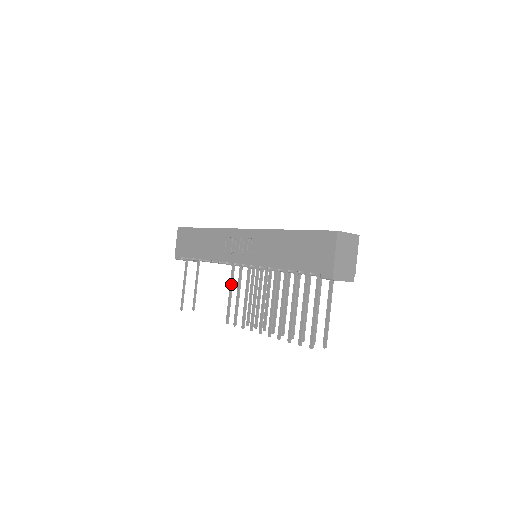
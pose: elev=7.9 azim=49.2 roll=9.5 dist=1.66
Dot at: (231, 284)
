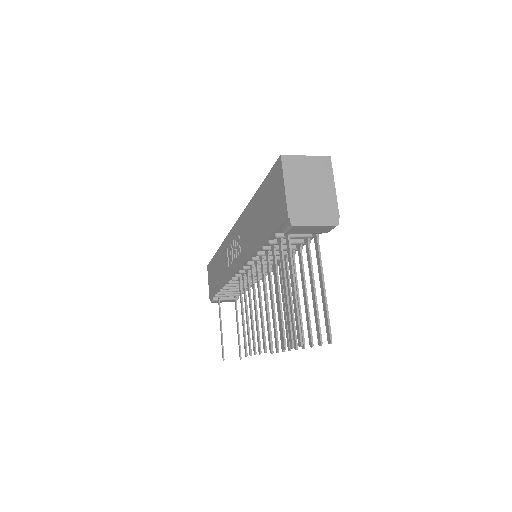
Dot at: (241, 303)
